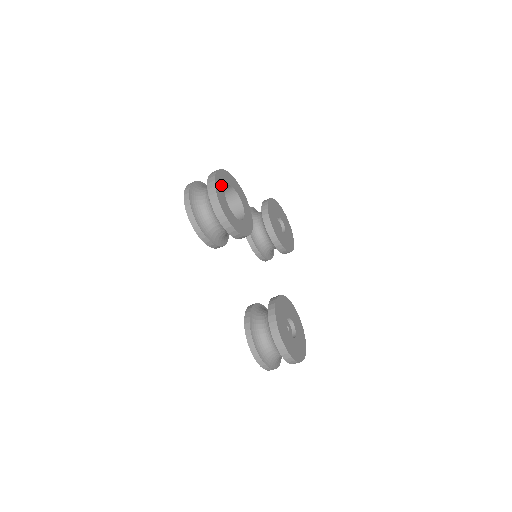
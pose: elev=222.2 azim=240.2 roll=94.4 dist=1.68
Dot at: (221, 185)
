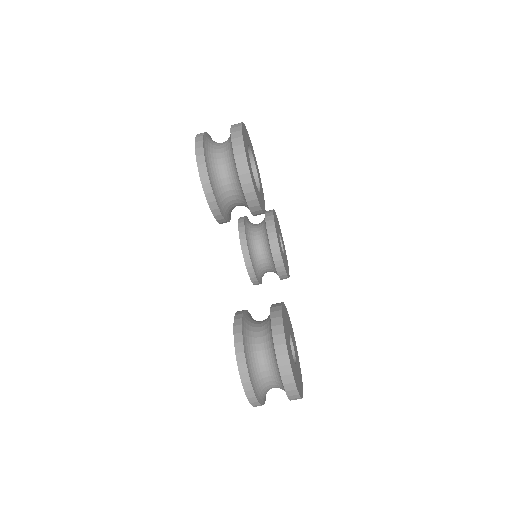
Dot at: (245, 138)
